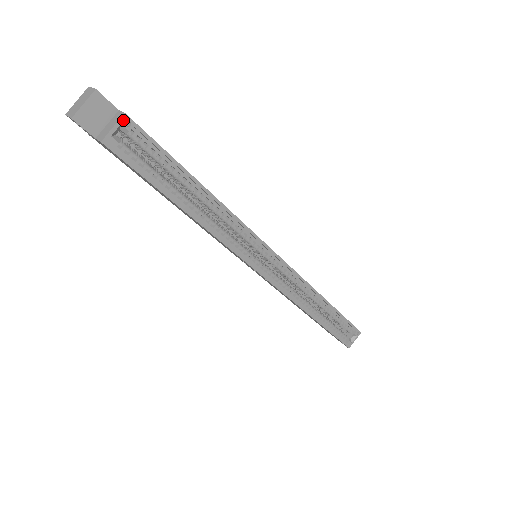
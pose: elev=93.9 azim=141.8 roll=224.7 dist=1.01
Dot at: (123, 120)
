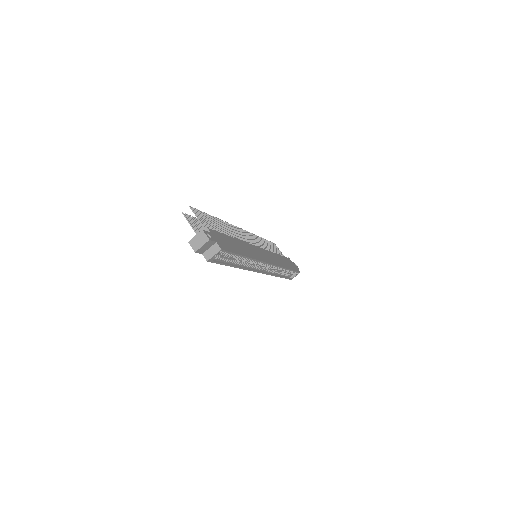
Dot at: (219, 252)
